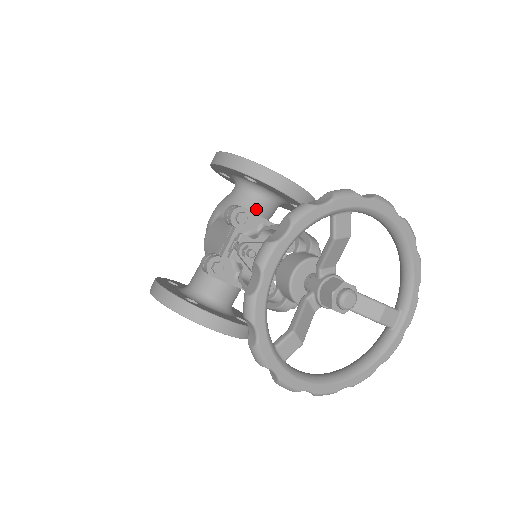
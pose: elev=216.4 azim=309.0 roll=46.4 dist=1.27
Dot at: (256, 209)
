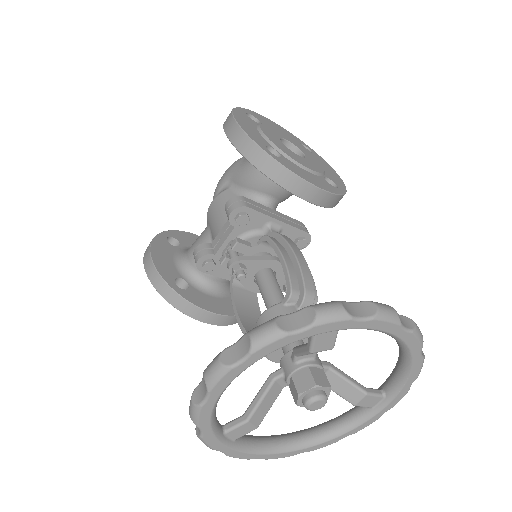
Dot at: (269, 193)
